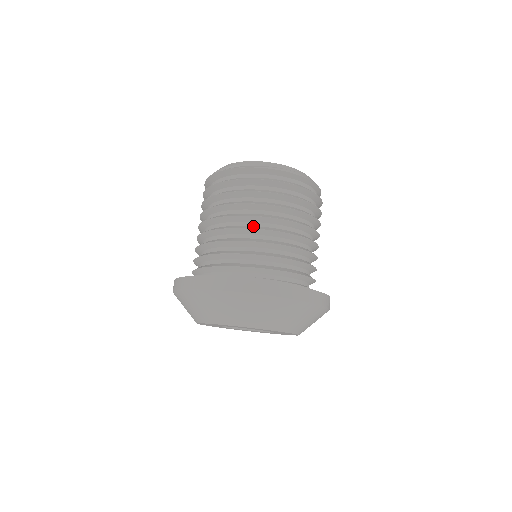
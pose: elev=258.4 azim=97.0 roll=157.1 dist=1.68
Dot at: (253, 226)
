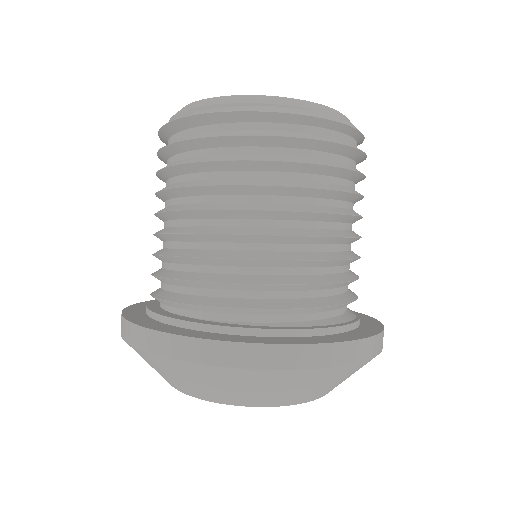
Dot at: (243, 227)
